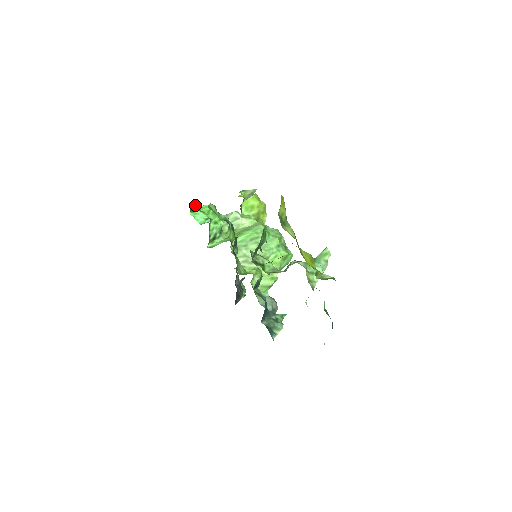
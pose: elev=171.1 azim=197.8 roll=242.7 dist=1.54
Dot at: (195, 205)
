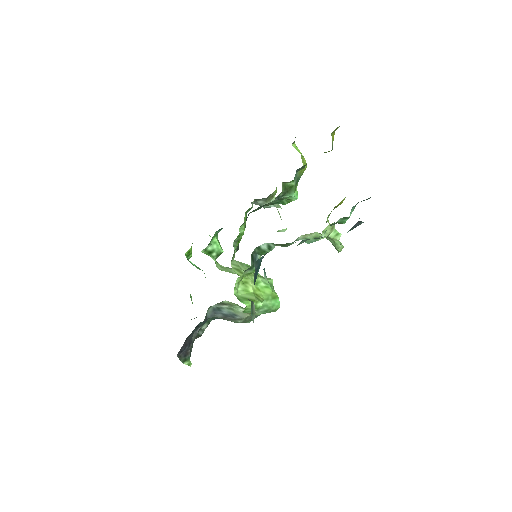
Dot at: occluded
